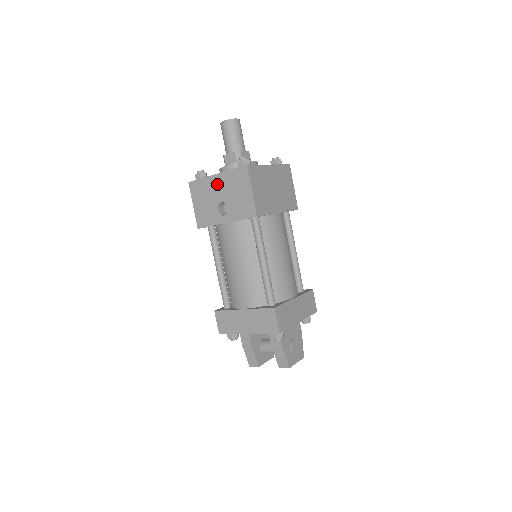
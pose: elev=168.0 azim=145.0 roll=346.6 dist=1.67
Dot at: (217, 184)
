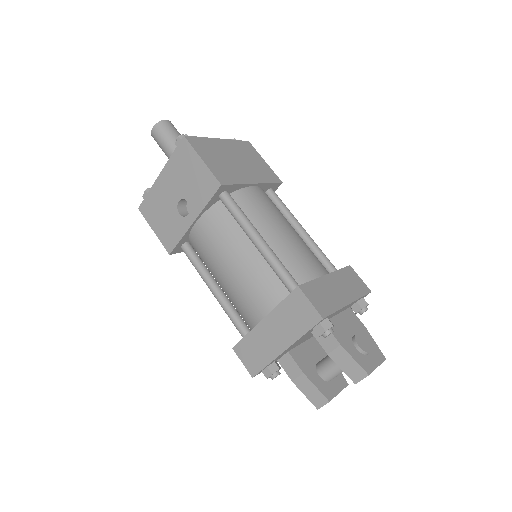
Dot at: (165, 185)
